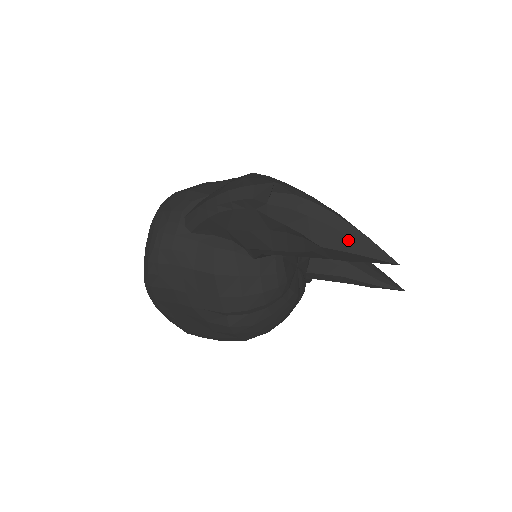
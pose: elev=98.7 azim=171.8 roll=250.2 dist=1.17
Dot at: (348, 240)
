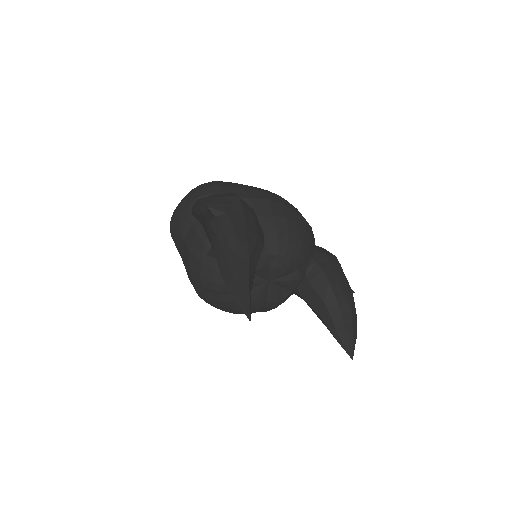
Dot at: (231, 280)
